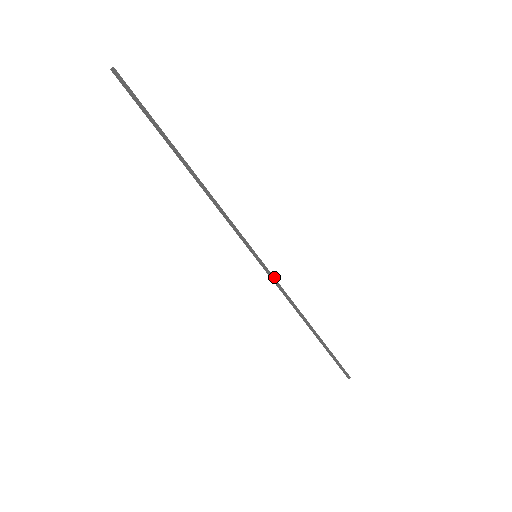
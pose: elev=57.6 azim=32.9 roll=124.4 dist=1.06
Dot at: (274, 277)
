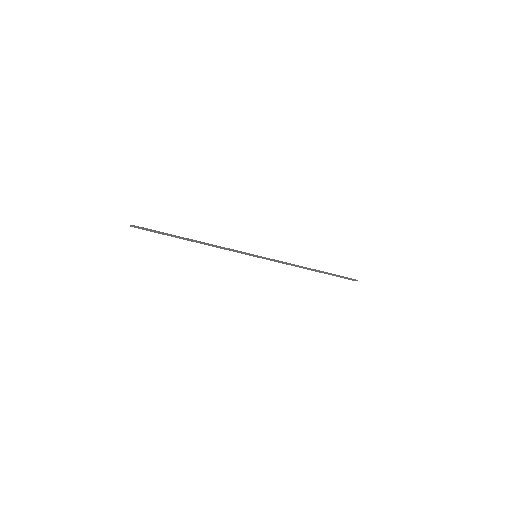
Dot at: (273, 259)
